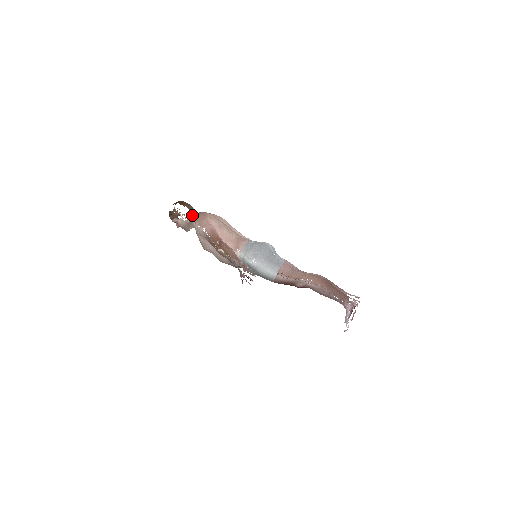
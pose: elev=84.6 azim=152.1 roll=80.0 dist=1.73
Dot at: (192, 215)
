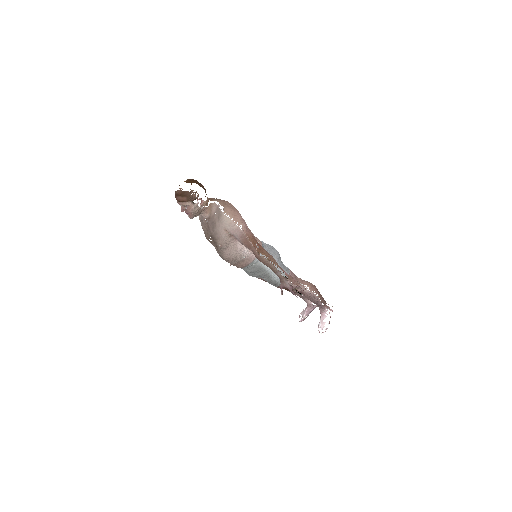
Dot at: (207, 201)
